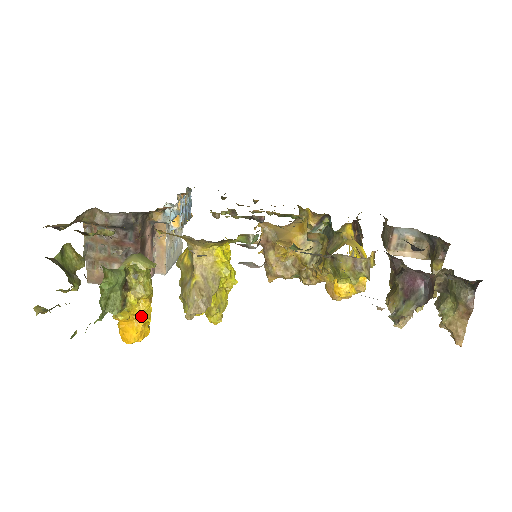
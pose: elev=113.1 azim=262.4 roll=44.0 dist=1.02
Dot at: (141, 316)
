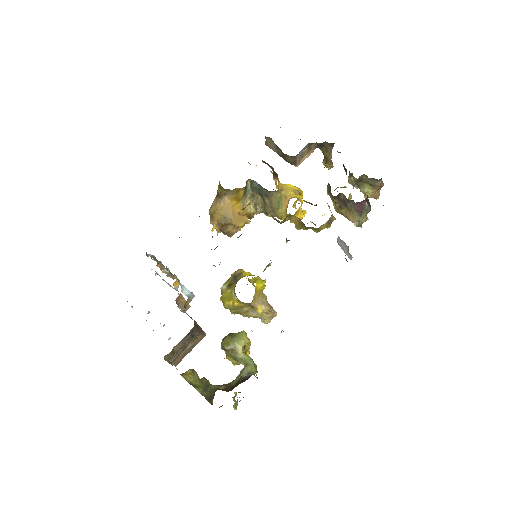
Dot at: occluded
